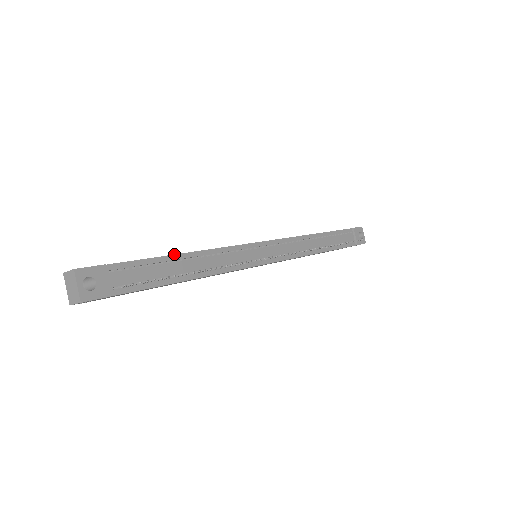
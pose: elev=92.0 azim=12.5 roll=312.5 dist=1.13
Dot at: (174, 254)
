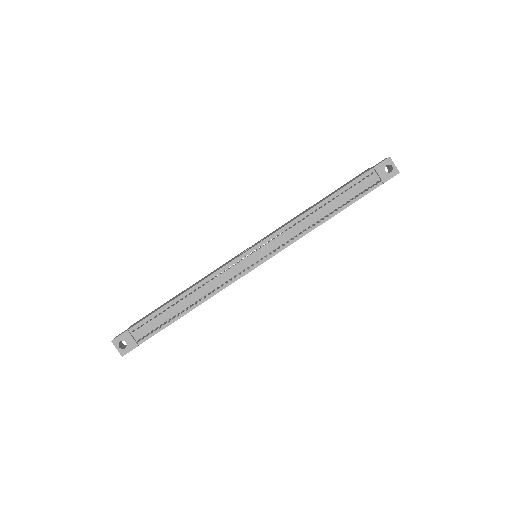
Dot at: (172, 300)
